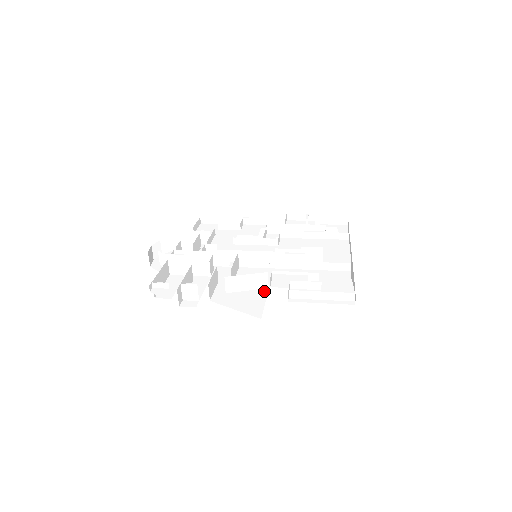
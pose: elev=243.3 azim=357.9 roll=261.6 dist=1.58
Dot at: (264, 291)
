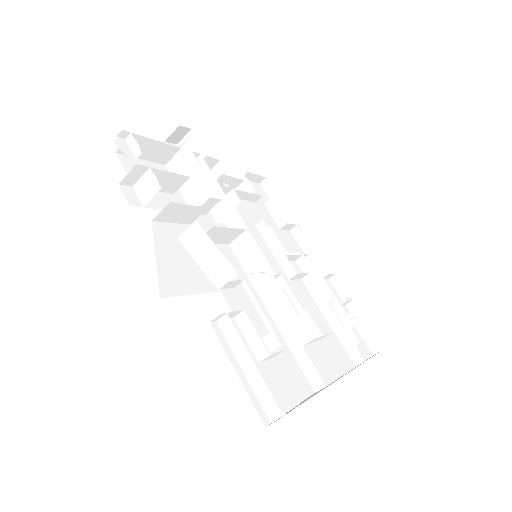
Dot at: (211, 287)
